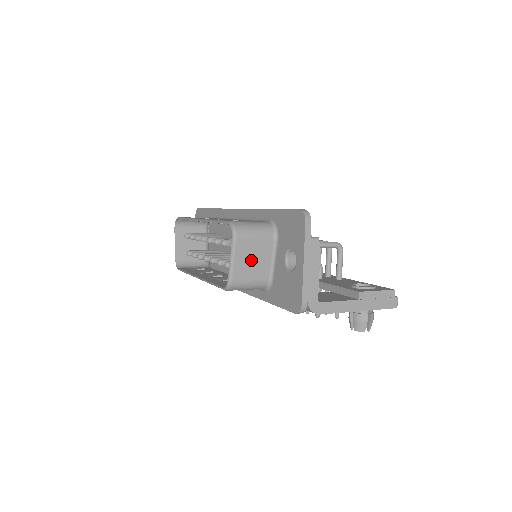
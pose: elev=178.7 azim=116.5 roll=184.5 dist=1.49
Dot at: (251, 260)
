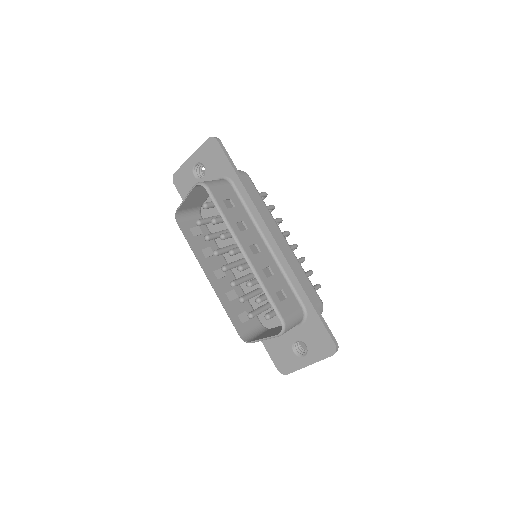
Dot at: occluded
